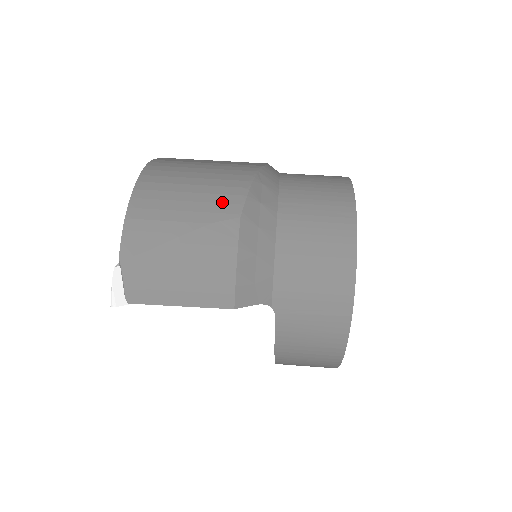
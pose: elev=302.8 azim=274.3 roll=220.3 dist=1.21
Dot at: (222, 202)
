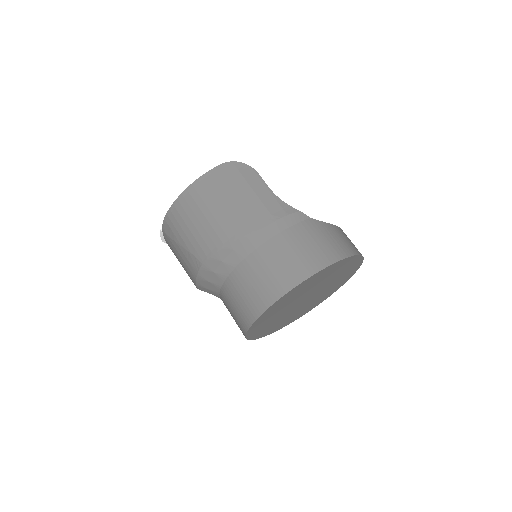
Dot at: (201, 247)
